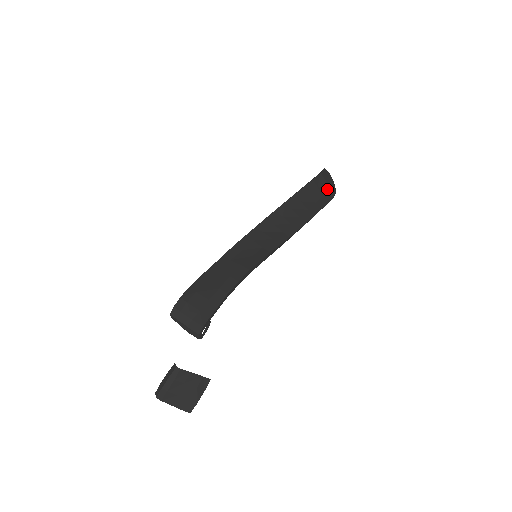
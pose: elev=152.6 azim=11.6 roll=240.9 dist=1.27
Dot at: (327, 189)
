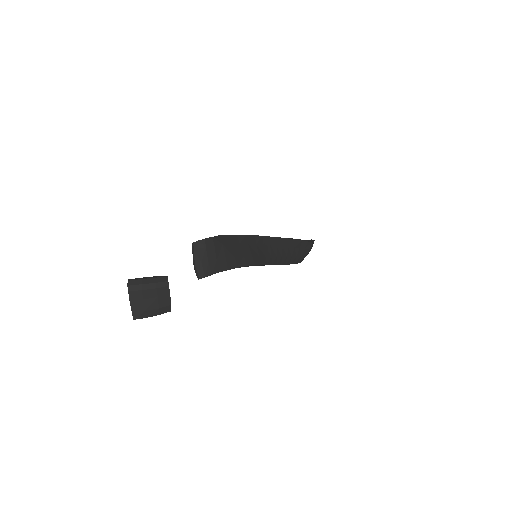
Dot at: (305, 255)
